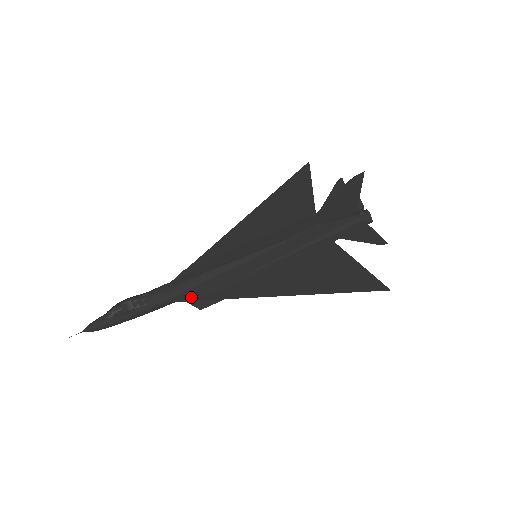
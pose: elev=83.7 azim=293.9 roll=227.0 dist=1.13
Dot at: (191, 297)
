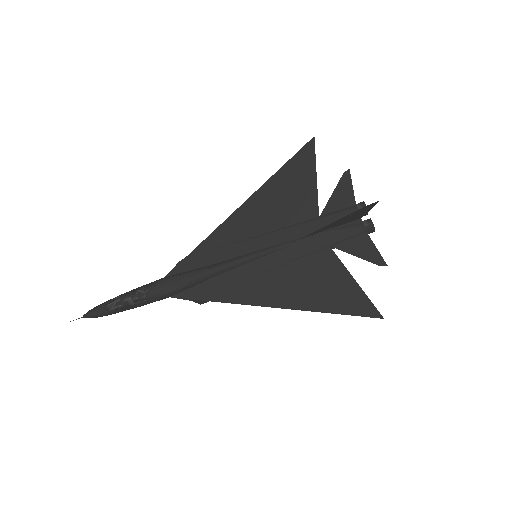
Dot at: (192, 295)
